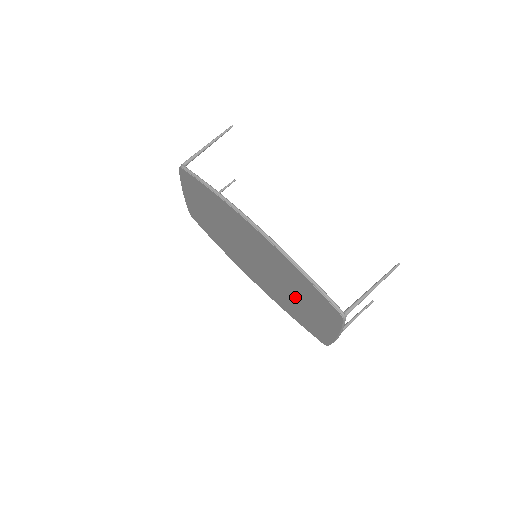
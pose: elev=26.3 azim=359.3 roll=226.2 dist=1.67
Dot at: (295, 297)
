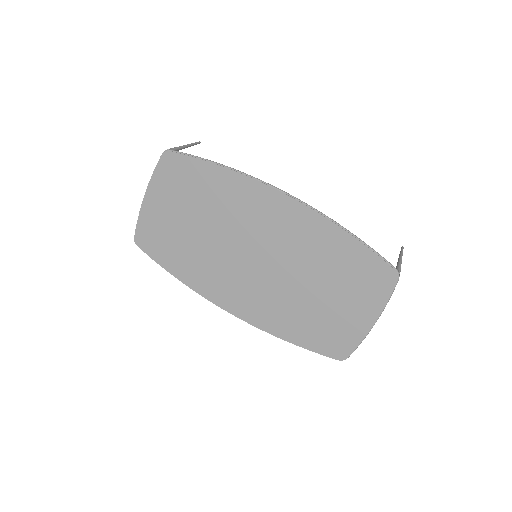
Dot at: (315, 291)
